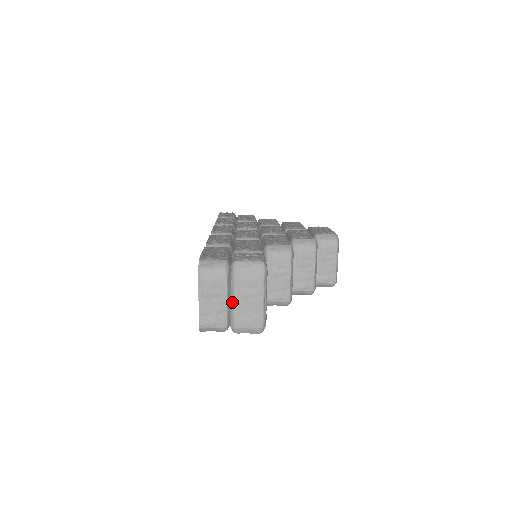
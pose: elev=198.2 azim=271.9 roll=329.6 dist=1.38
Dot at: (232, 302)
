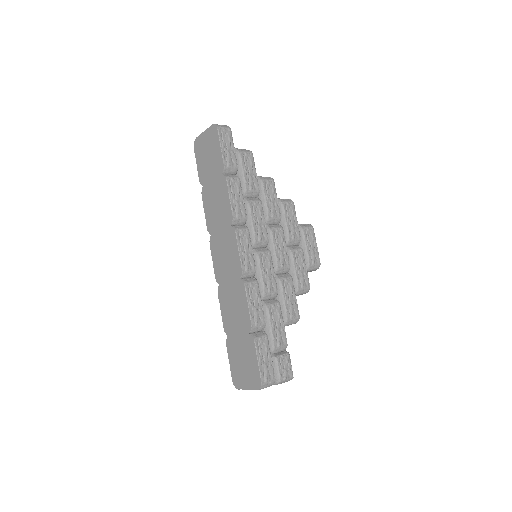
Dot at: occluded
